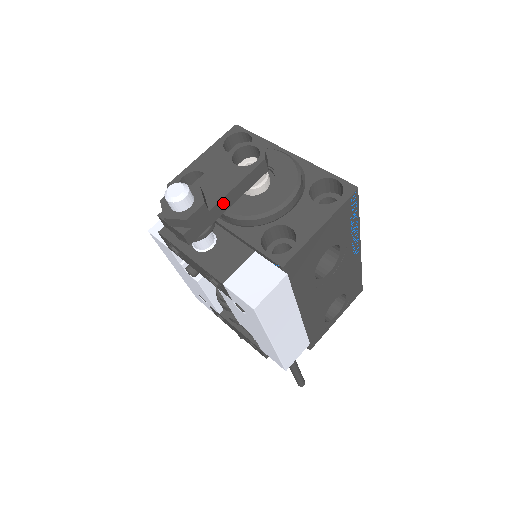
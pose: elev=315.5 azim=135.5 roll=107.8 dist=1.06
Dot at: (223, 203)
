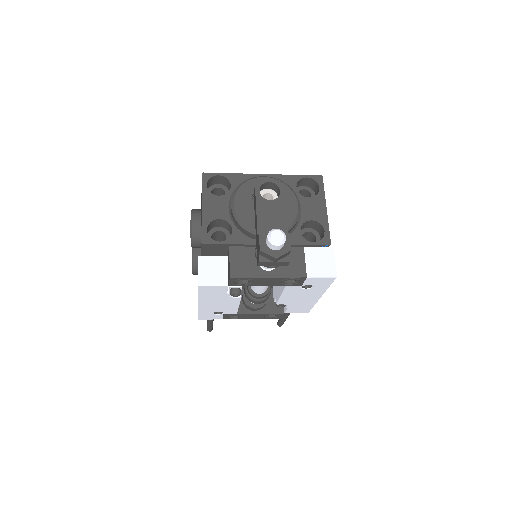
Dot at: (286, 228)
